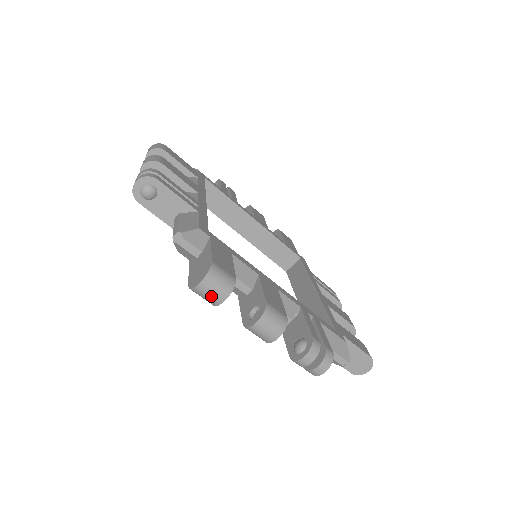
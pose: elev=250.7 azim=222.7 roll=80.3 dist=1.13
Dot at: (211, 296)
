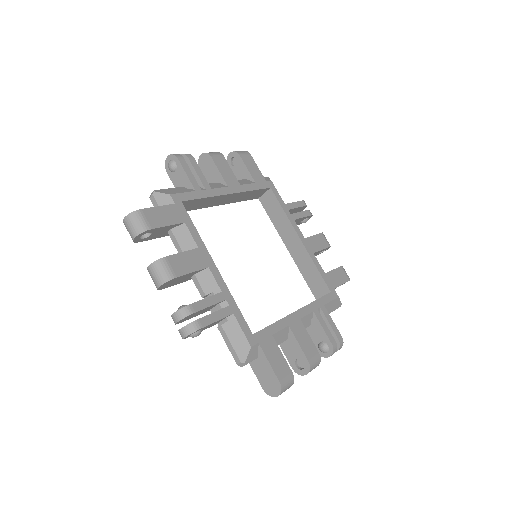
Dot at: occluded
